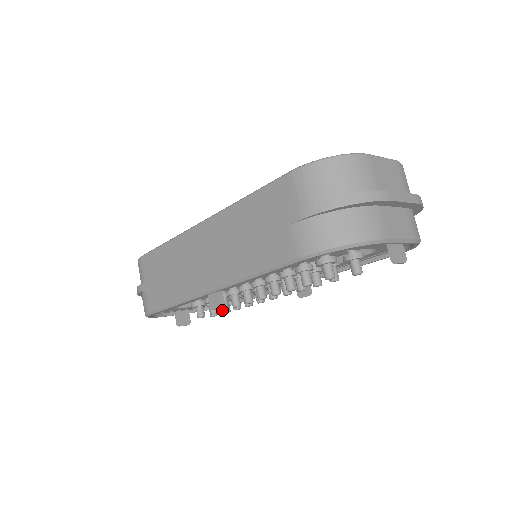
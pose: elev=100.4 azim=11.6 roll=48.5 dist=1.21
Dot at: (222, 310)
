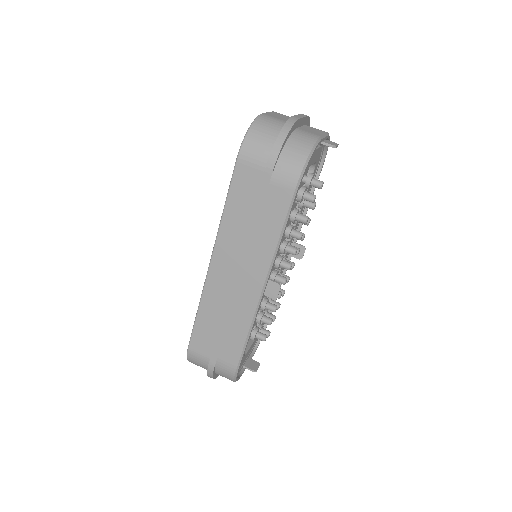
Dot at: (275, 311)
